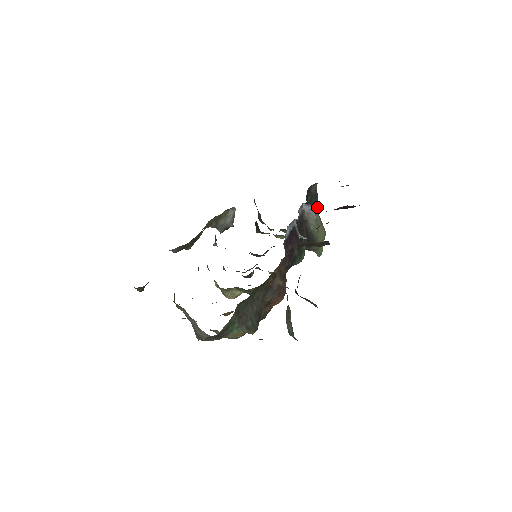
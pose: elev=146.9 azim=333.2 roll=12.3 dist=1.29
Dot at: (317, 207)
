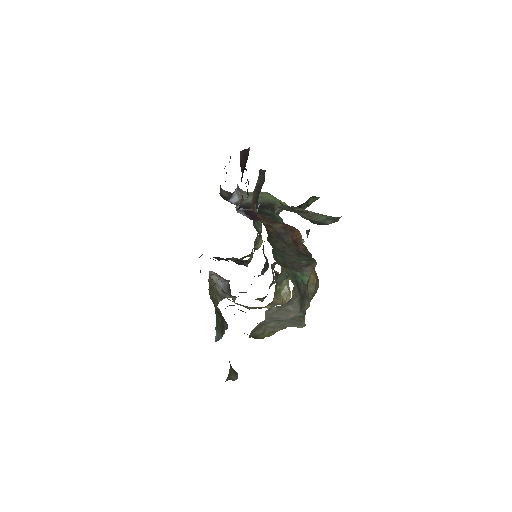
Dot at: (238, 190)
